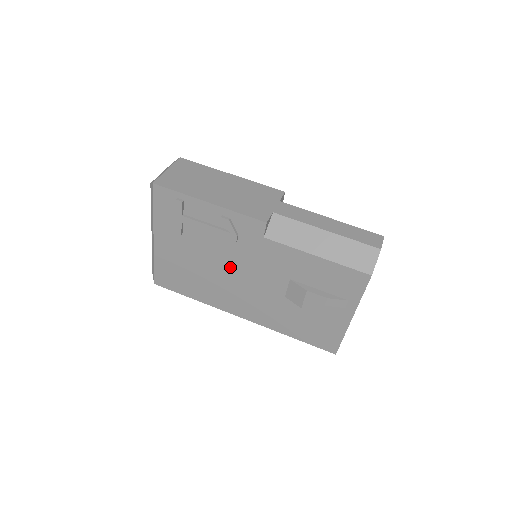
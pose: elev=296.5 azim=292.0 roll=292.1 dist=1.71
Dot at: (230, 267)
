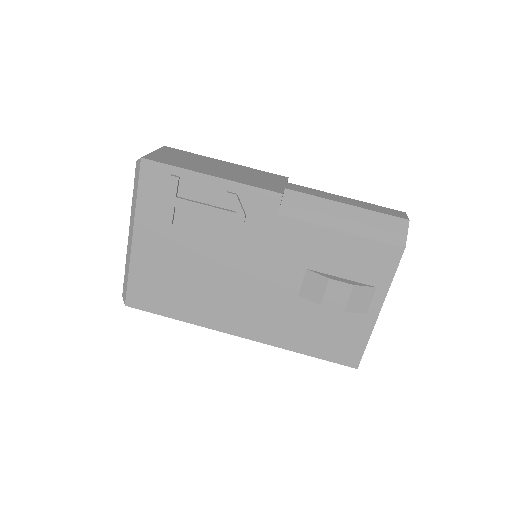
Dot at: (231, 264)
